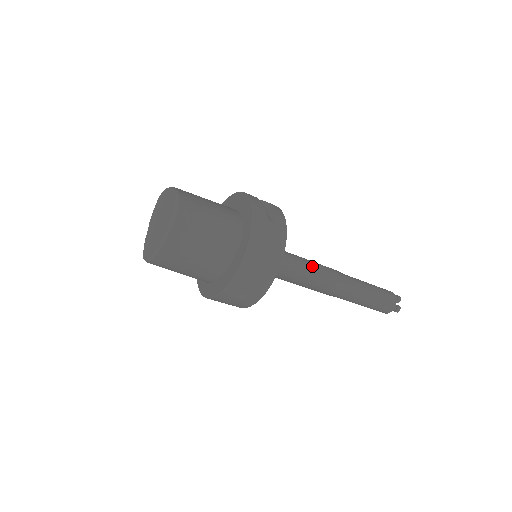
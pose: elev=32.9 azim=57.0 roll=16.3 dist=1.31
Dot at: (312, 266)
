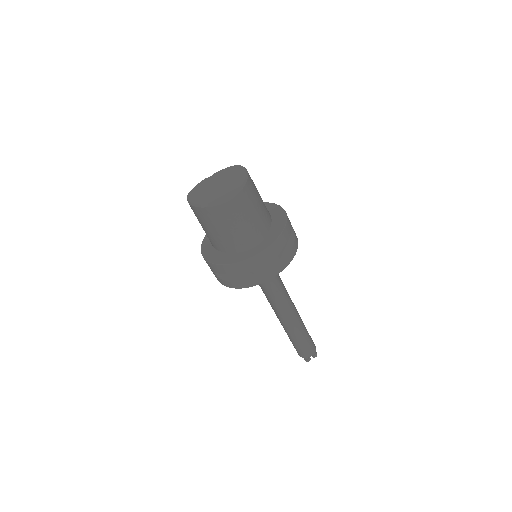
Dot at: (281, 295)
